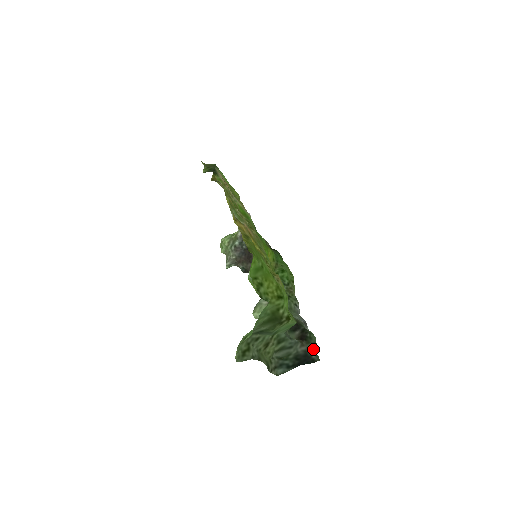
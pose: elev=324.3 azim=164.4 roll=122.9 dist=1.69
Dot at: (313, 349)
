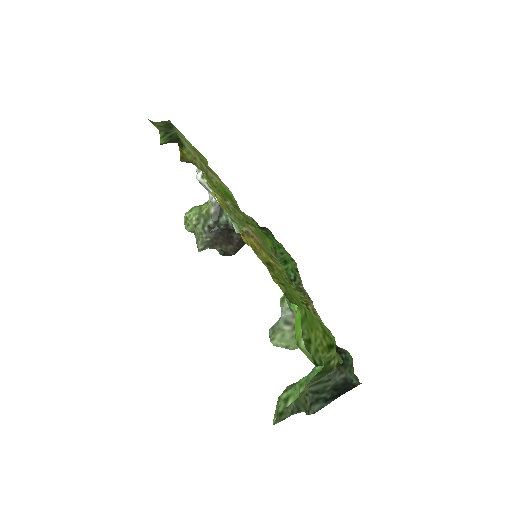
Dot at: (352, 372)
